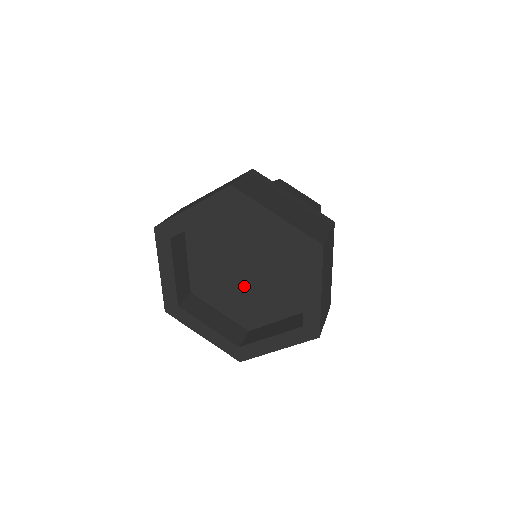
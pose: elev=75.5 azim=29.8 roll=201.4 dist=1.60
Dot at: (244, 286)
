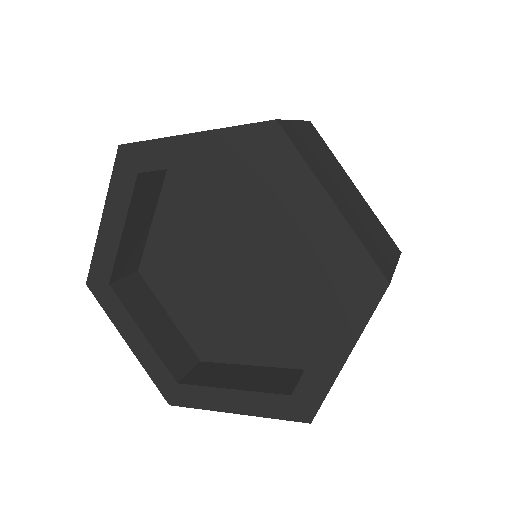
Dot at: (252, 299)
